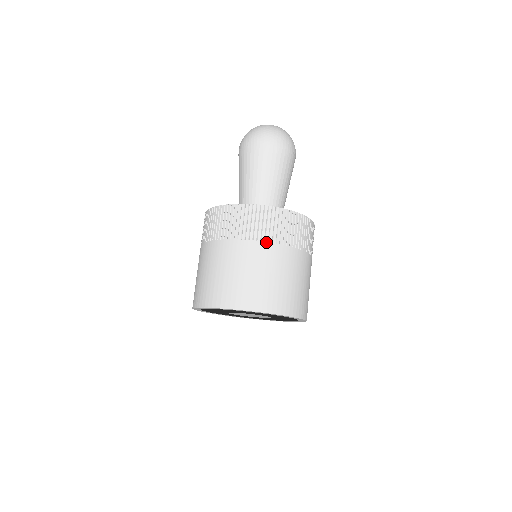
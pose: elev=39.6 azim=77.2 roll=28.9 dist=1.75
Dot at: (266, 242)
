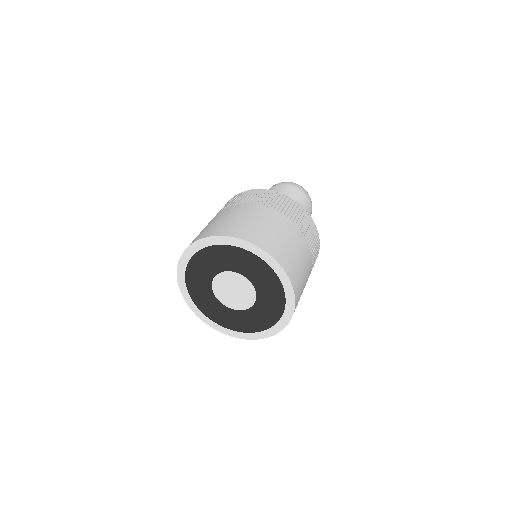
Dot at: (308, 244)
